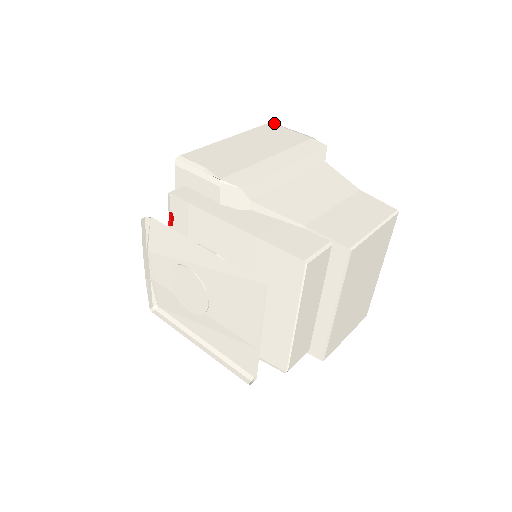
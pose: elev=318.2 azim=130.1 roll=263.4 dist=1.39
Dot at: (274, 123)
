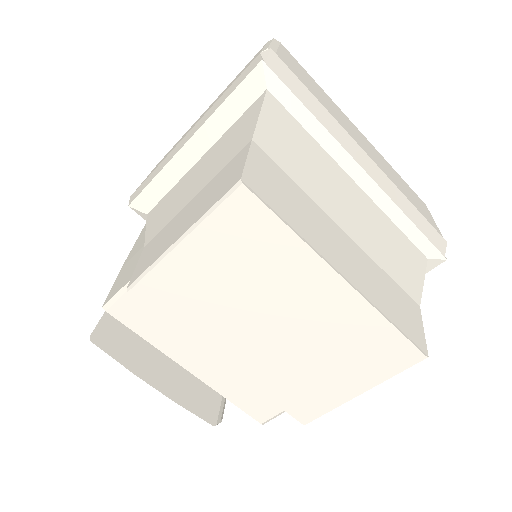
Dot at: (272, 39)
